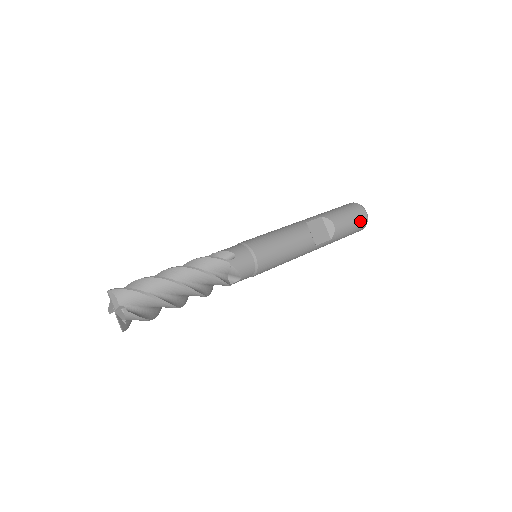
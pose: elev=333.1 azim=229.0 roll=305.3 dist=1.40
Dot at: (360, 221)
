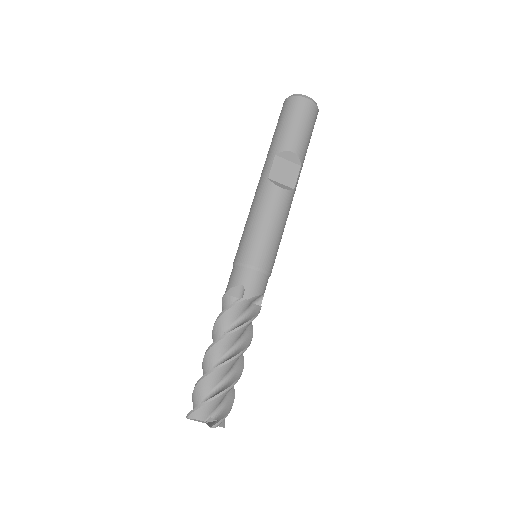
Dot at: (310, 115)
